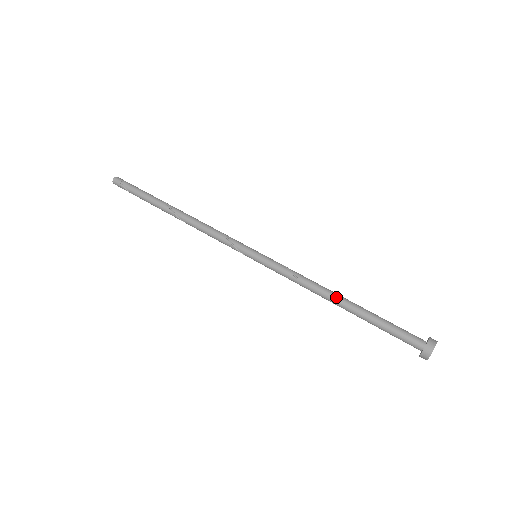
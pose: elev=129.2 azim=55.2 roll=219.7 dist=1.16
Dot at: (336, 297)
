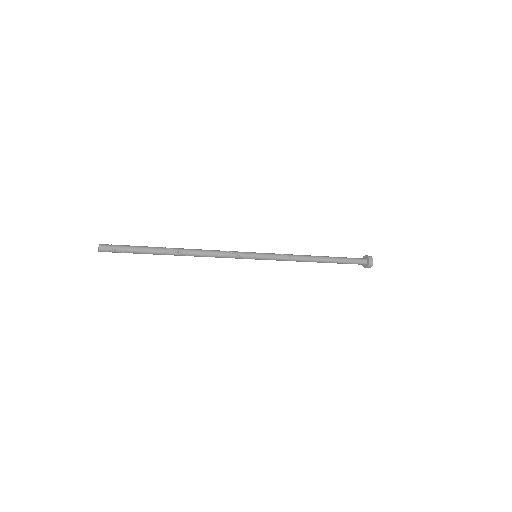
Dot at: (317, 258)
